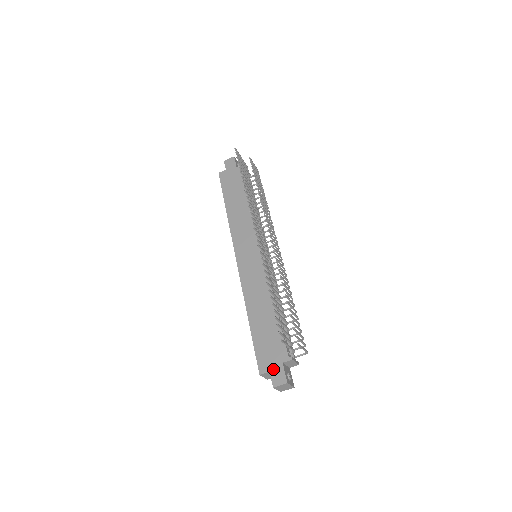
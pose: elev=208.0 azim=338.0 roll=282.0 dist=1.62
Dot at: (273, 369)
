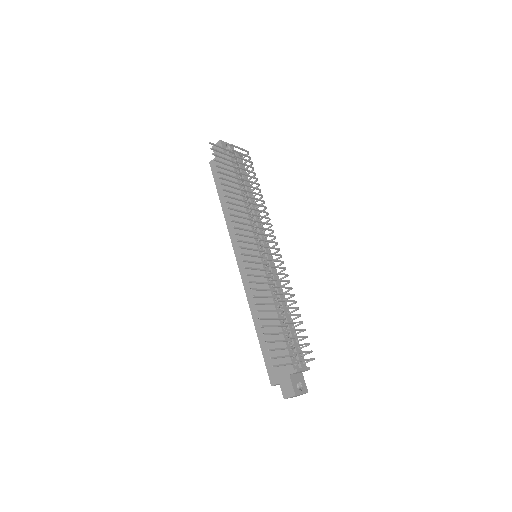
Dot at: (282, 381)
